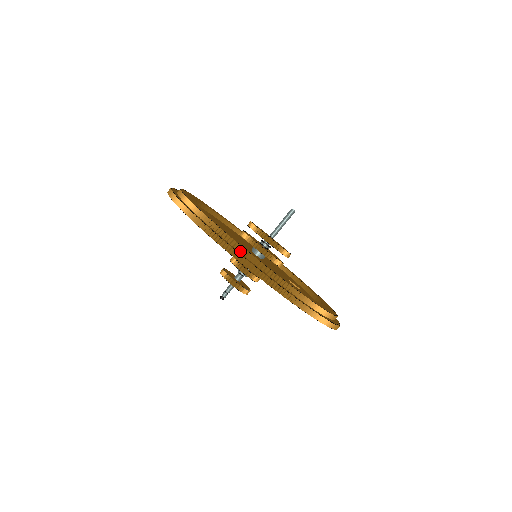
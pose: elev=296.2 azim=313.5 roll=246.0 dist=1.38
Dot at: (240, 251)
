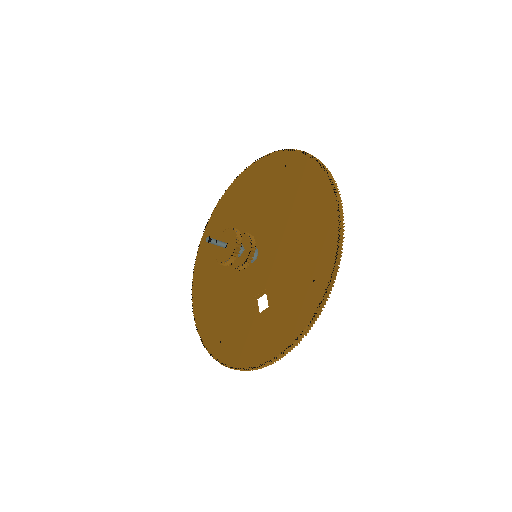
Dot at: occluded
